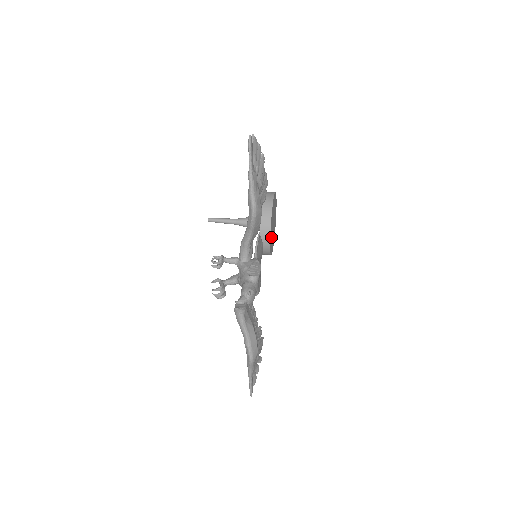
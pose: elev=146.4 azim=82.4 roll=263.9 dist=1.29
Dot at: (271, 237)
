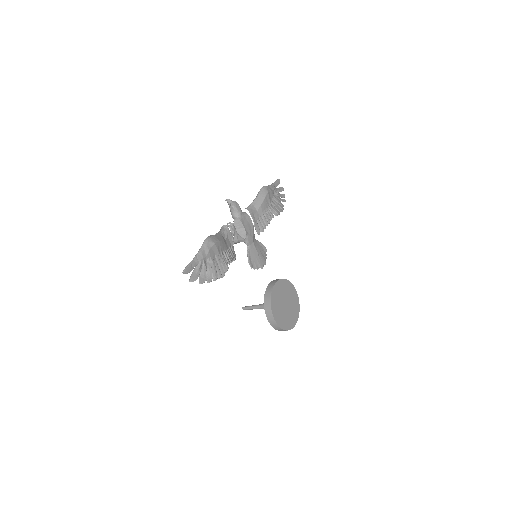
Dot at: (277, 295)
